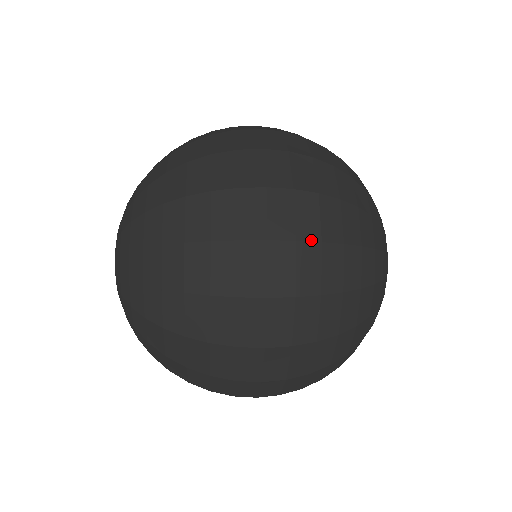
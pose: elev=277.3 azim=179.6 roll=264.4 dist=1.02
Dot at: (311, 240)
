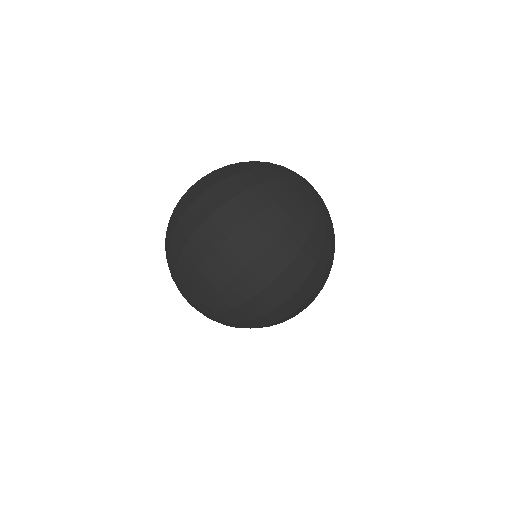
Dot at: (287, 266)
